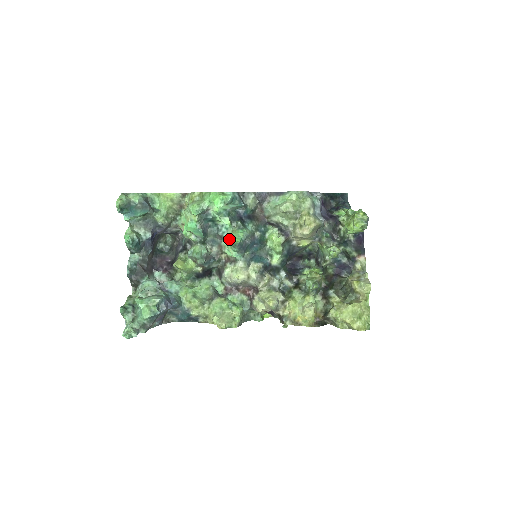
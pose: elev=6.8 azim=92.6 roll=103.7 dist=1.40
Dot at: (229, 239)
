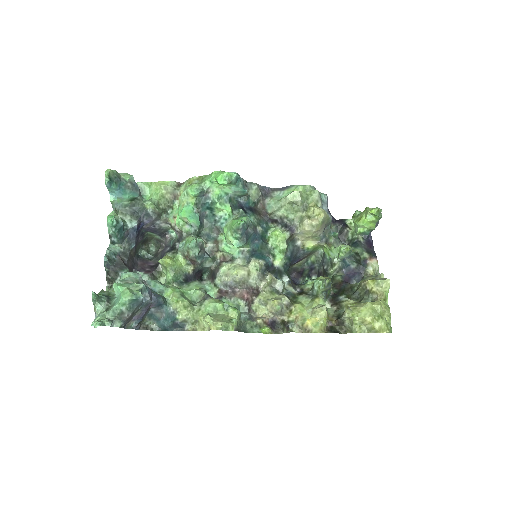
Dot at: (230, 225)
